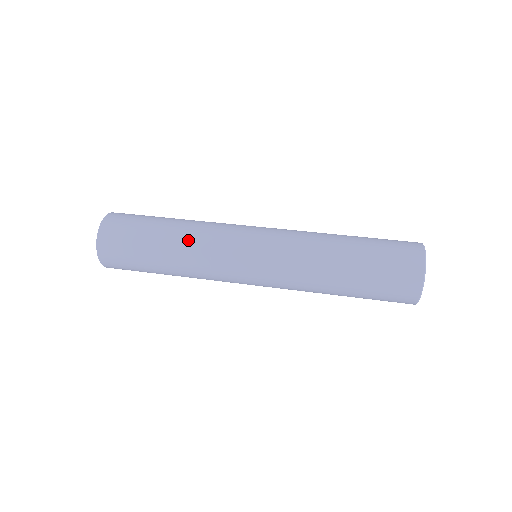
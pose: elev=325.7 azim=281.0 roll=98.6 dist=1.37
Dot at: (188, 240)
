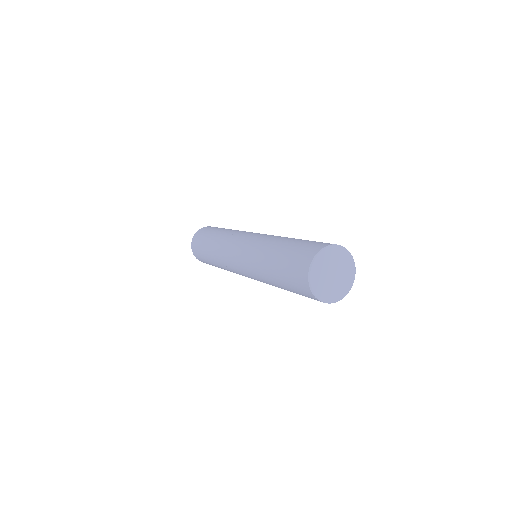
Dot at: (223, 235)
